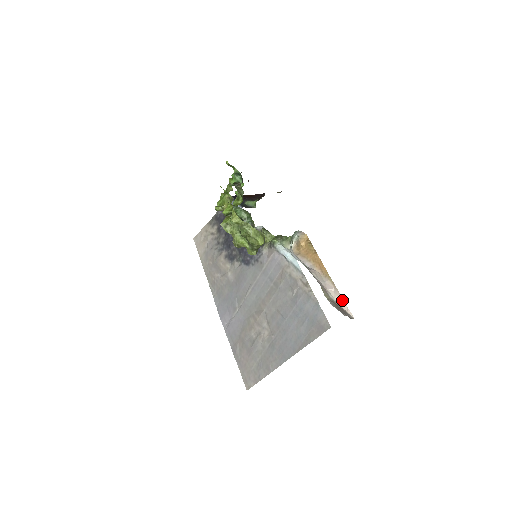
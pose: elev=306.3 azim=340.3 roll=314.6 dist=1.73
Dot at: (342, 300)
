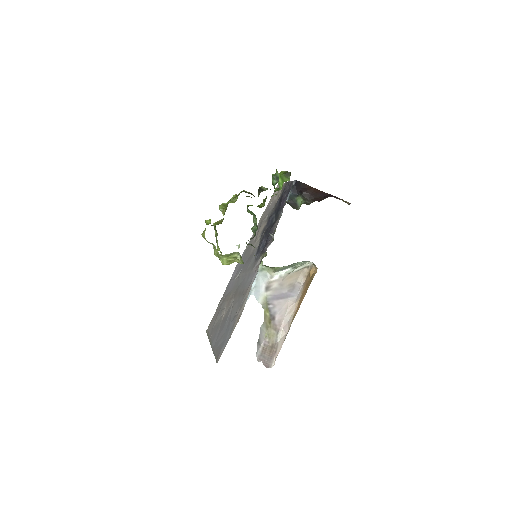
Dot at: (280, 347)
